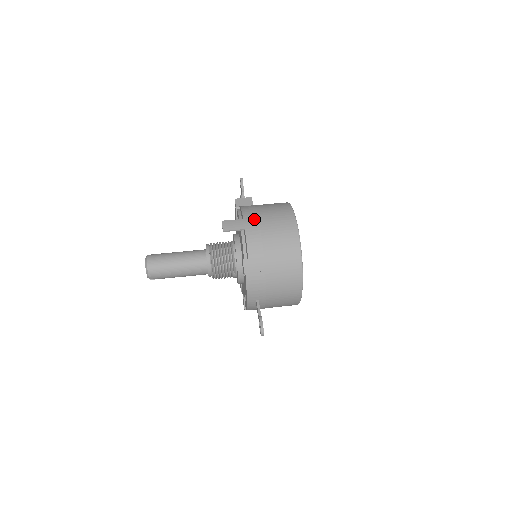
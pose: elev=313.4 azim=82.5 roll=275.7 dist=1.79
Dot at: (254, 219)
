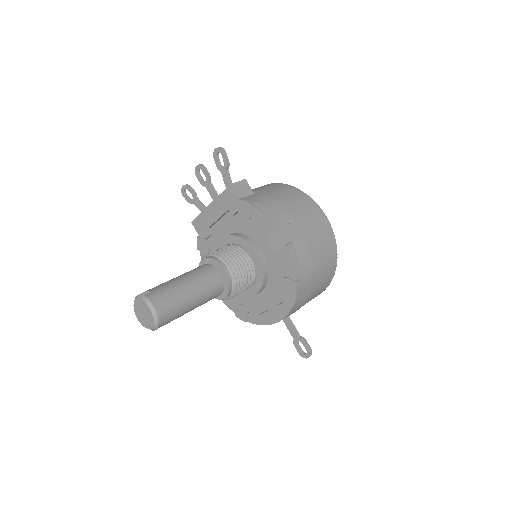
Dot at: (293, 225)
